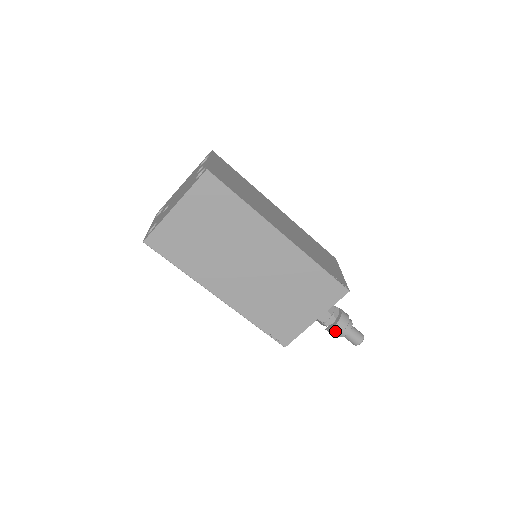
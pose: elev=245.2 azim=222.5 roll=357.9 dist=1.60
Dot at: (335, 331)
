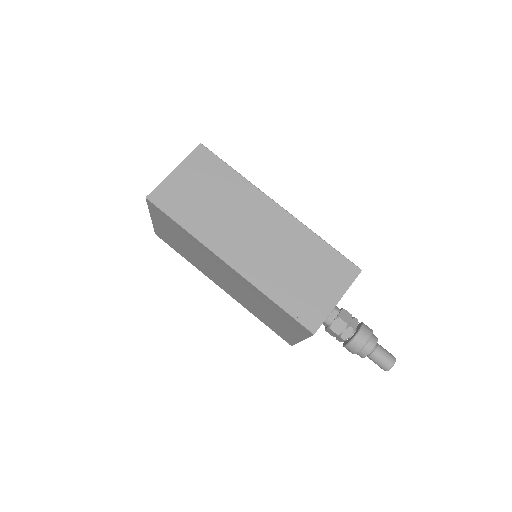
Dot at: (348, 350)
